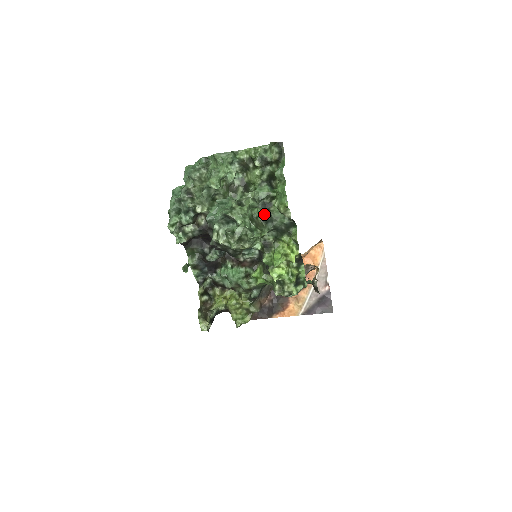
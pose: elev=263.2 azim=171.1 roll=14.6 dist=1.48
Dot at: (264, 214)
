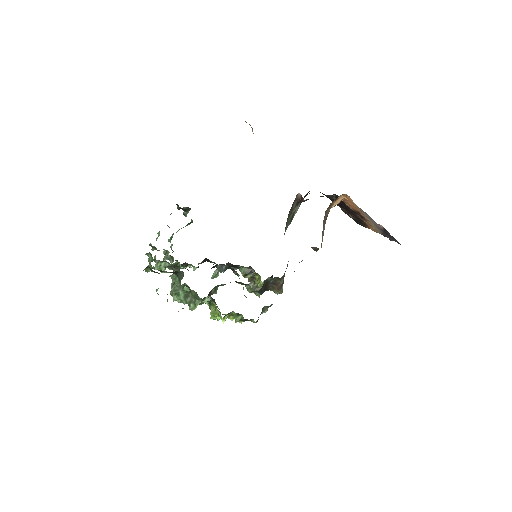
Dot at: occluded
